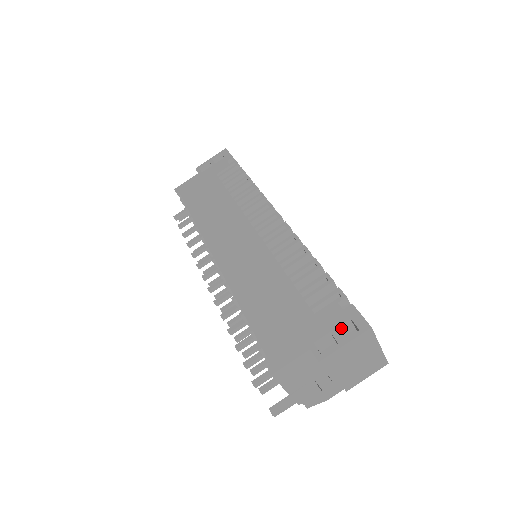
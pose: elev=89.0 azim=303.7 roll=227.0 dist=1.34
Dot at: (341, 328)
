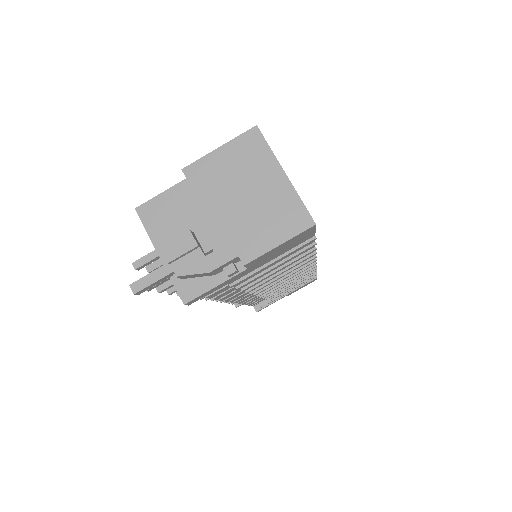
Dot at: occluded
